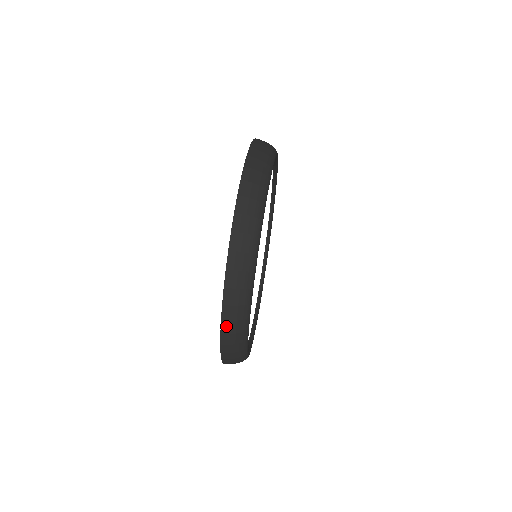
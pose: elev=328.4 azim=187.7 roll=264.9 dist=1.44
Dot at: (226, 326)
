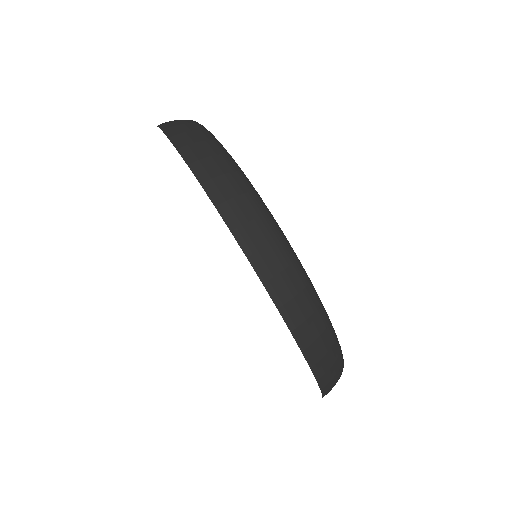
Dot at: occluded
